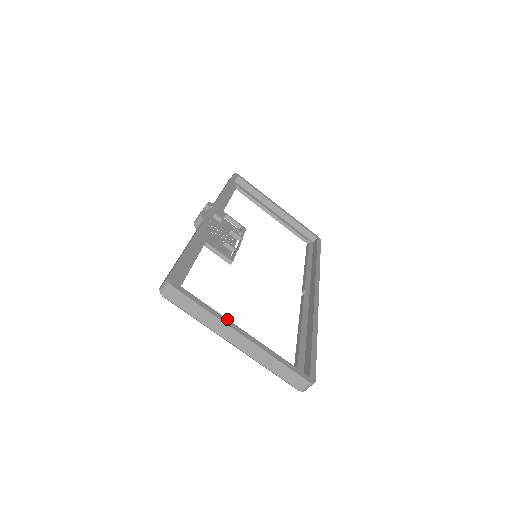
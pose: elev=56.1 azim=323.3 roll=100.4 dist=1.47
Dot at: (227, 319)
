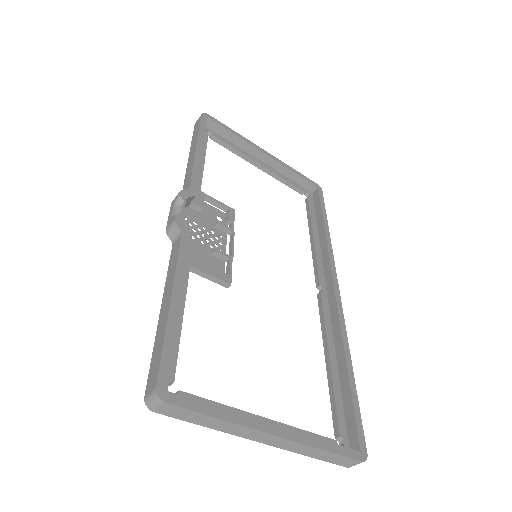
Dot at: (250, 418)
